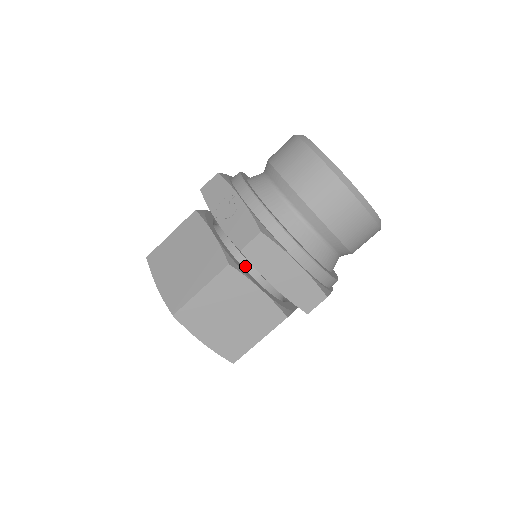
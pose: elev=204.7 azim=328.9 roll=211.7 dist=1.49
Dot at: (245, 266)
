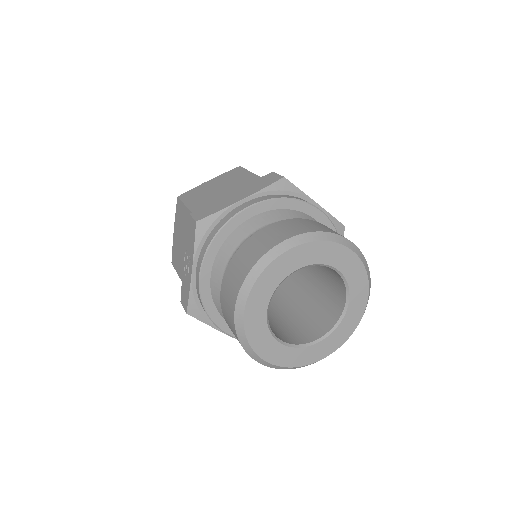
Dot at: occluded
